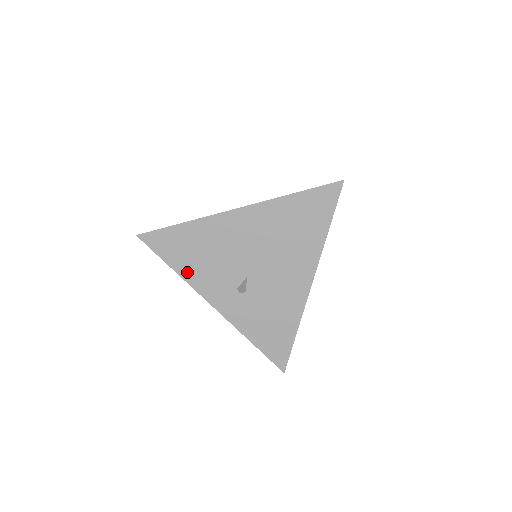
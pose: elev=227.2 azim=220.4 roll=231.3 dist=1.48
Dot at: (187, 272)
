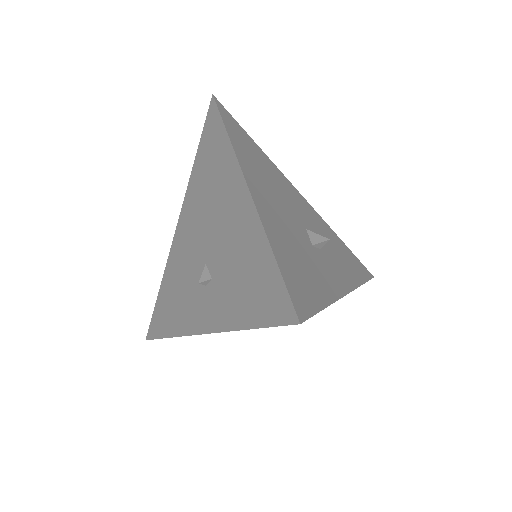
Dot at: (175, 326)
